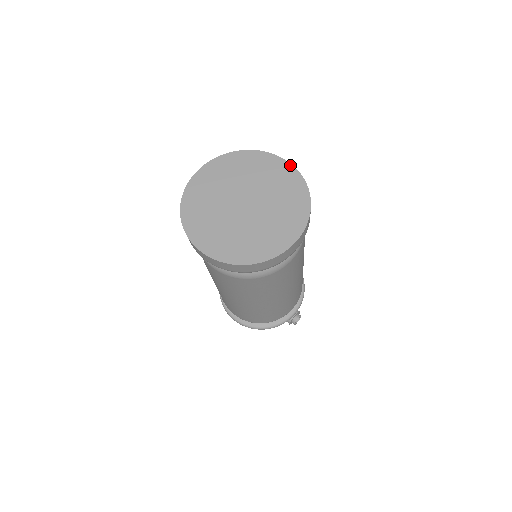
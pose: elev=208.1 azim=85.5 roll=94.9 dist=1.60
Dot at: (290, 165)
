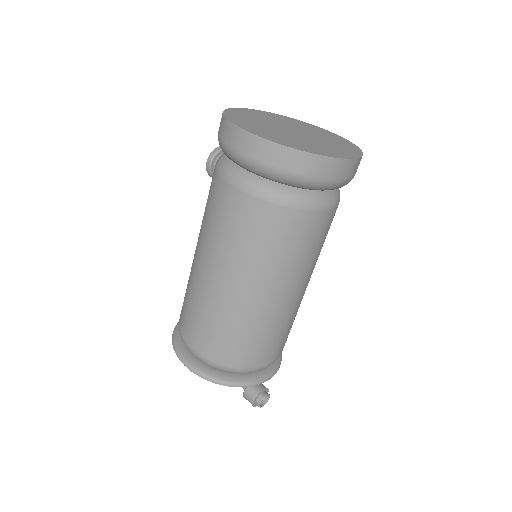
Dot at: (336, 134)
